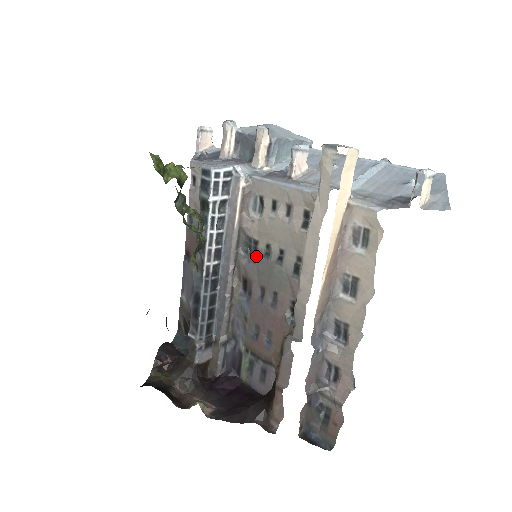
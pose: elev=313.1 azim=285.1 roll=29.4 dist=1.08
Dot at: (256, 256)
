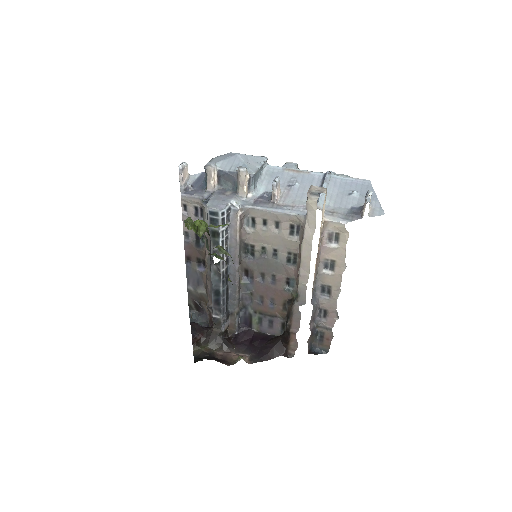
Dot at: (254, 255)
